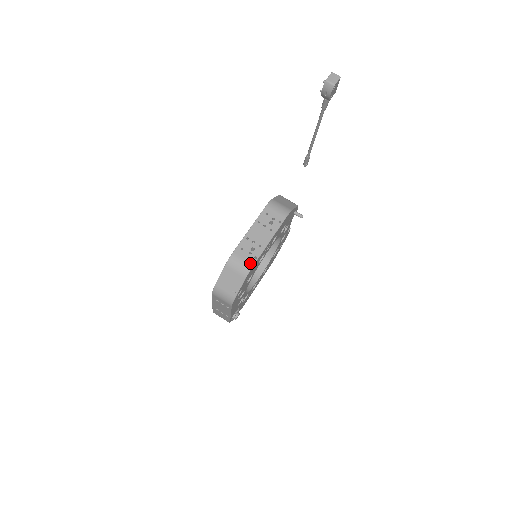
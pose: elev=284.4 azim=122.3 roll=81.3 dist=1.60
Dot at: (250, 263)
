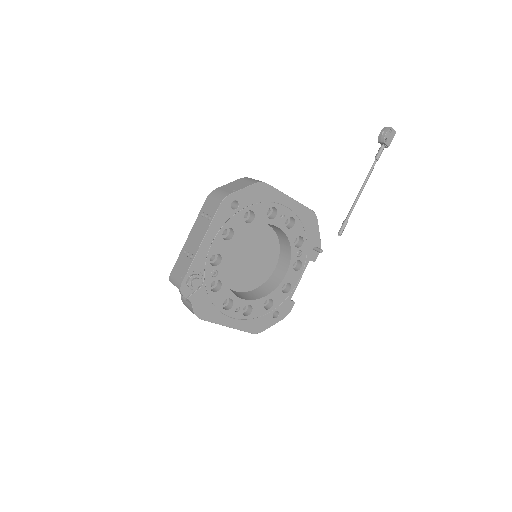
Dot at: (266, 183)
